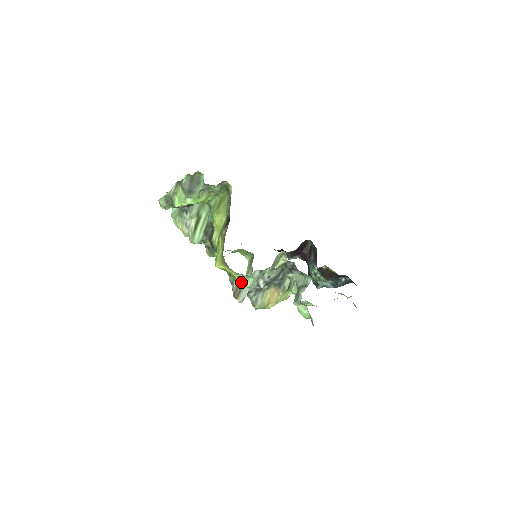
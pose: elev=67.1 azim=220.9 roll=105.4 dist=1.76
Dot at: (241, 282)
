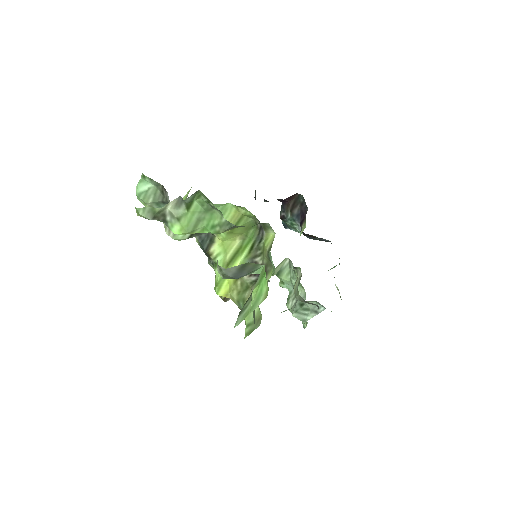
Dot at: occluded
